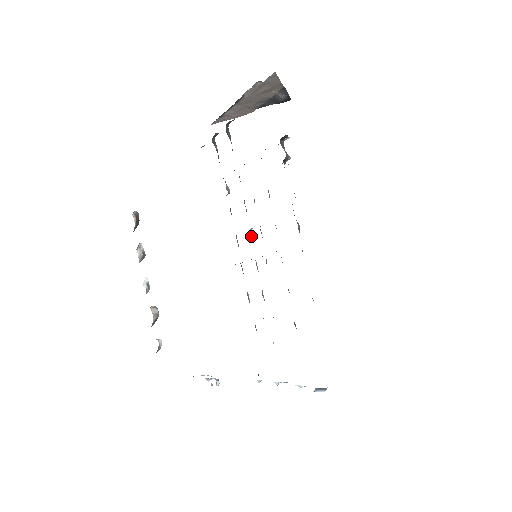
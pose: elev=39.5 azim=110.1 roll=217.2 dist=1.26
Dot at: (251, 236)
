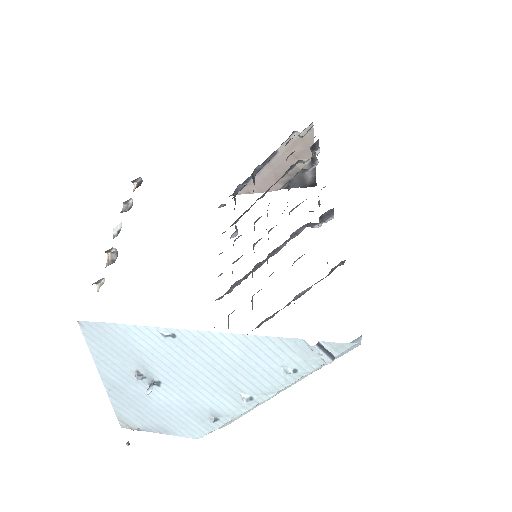
Dot at: (253, 249)
